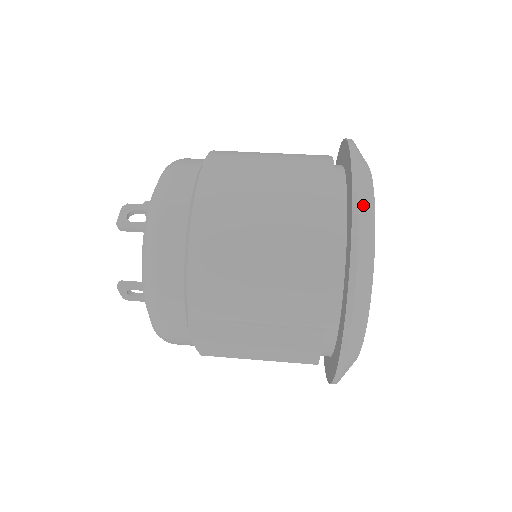
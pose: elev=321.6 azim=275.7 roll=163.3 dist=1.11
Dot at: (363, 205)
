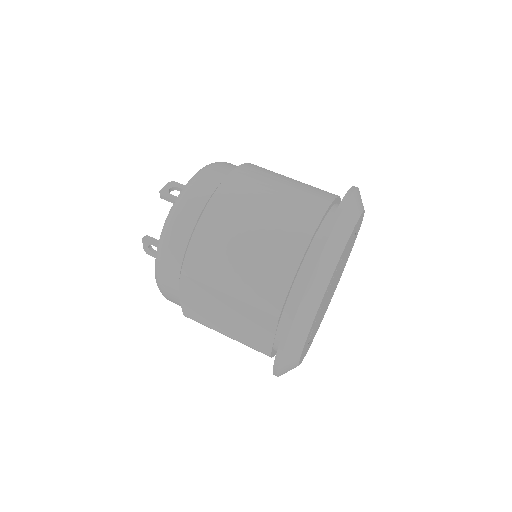
Dot at: (337, 231)
